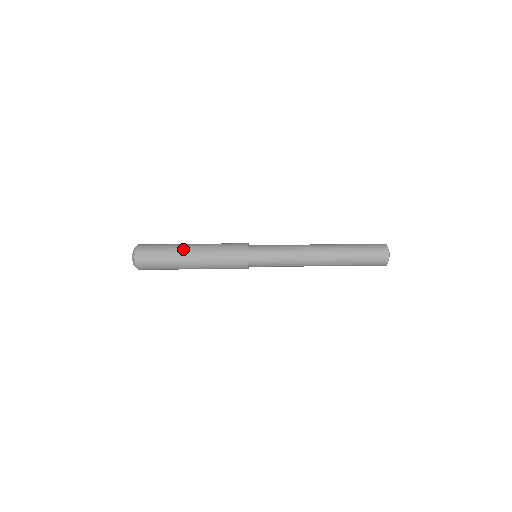
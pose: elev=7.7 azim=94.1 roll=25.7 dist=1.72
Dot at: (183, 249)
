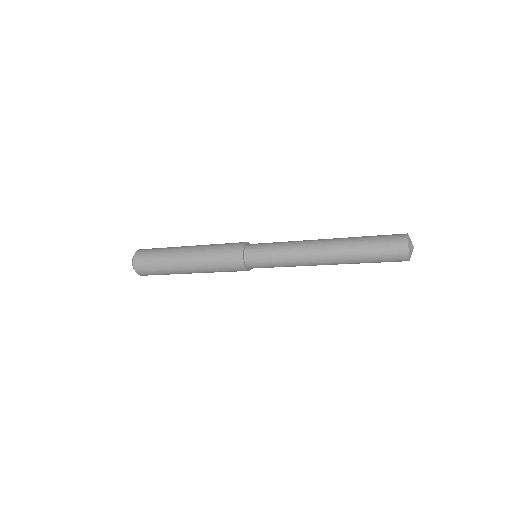
Dot at: (179, 250)
